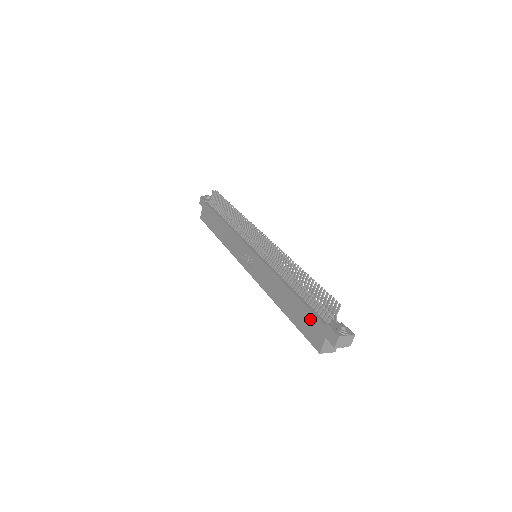
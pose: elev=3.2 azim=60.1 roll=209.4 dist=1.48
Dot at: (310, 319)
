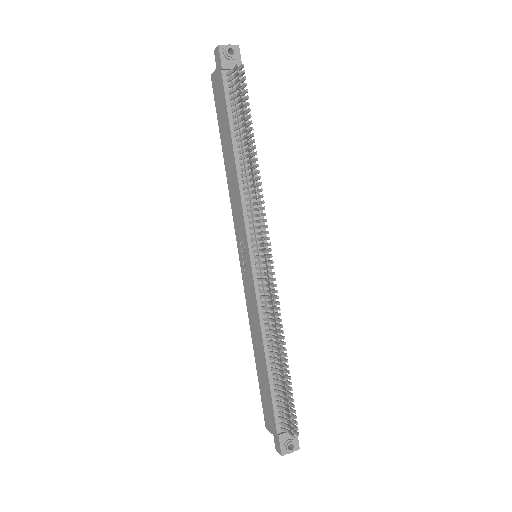
Dot at: (270, 408)
